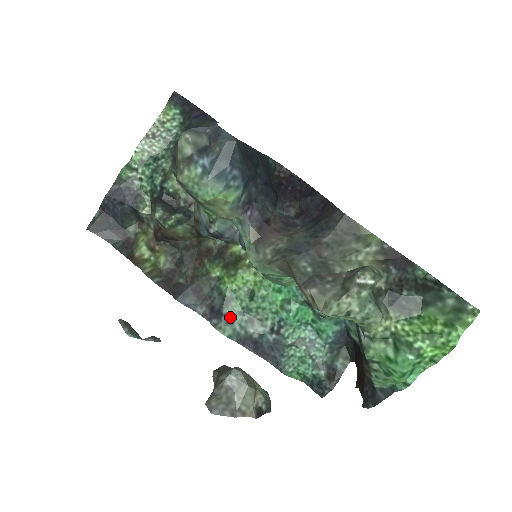
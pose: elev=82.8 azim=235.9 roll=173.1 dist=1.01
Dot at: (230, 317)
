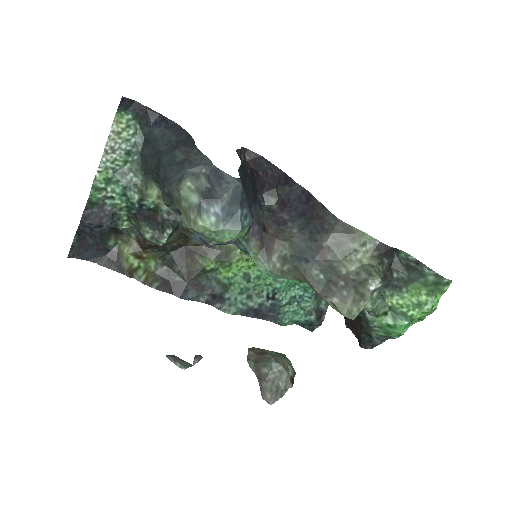
Dot at: (232, 300)
